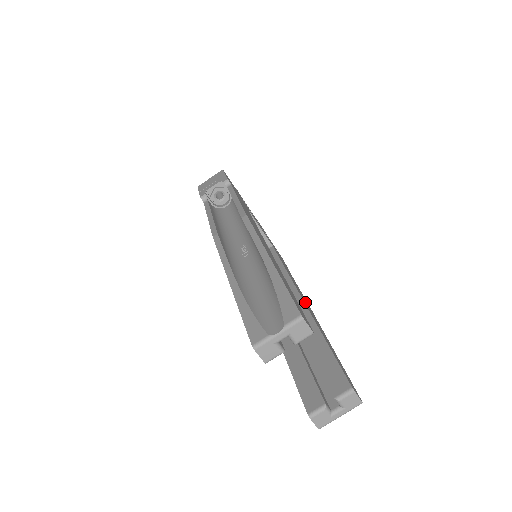
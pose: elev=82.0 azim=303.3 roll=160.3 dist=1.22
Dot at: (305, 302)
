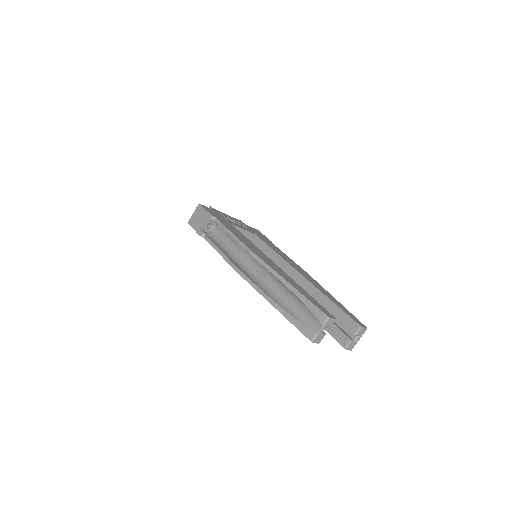
Dot at: (303, 273)
